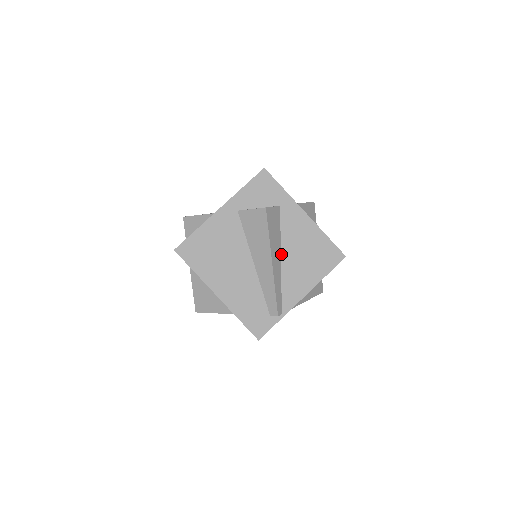
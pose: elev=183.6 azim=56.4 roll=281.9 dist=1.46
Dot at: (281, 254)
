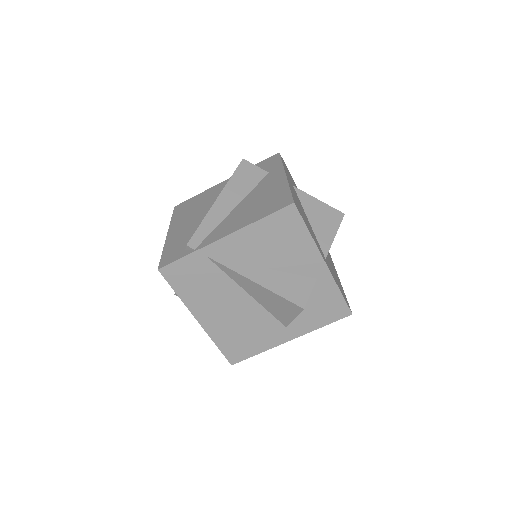
Dot at: (238, 204)
